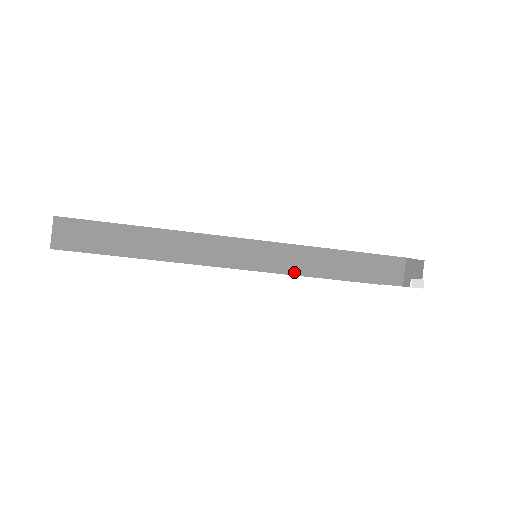
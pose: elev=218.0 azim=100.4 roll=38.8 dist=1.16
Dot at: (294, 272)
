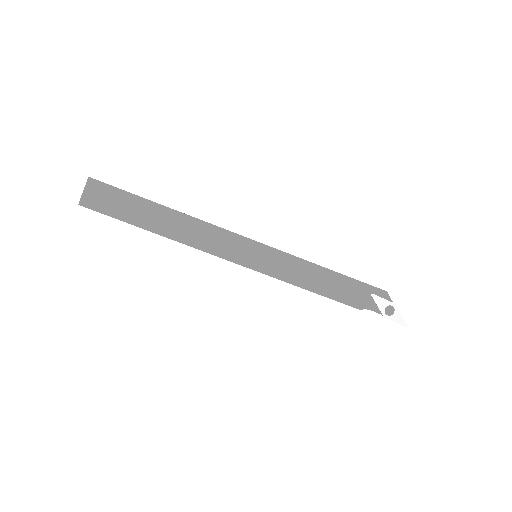
Dot at: (294, 256)
